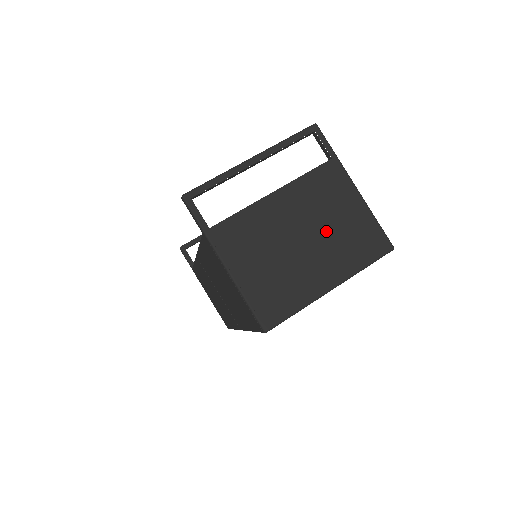
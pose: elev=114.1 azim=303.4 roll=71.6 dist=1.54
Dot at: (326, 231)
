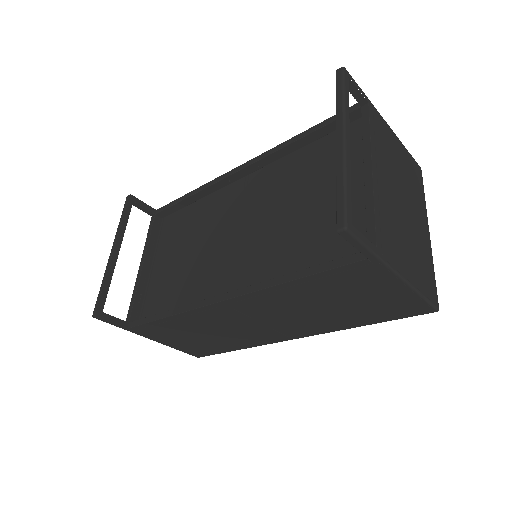
Dot at: (404, 182)
